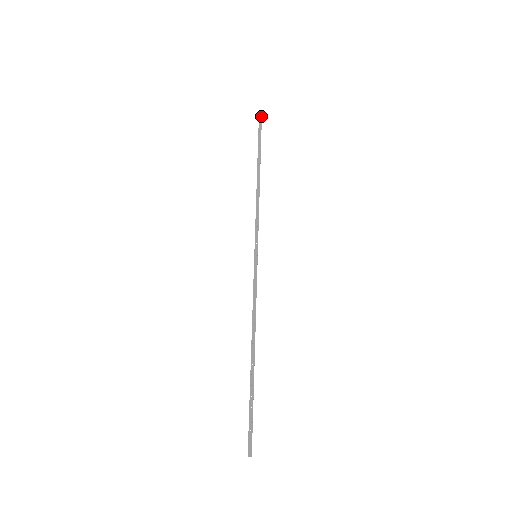
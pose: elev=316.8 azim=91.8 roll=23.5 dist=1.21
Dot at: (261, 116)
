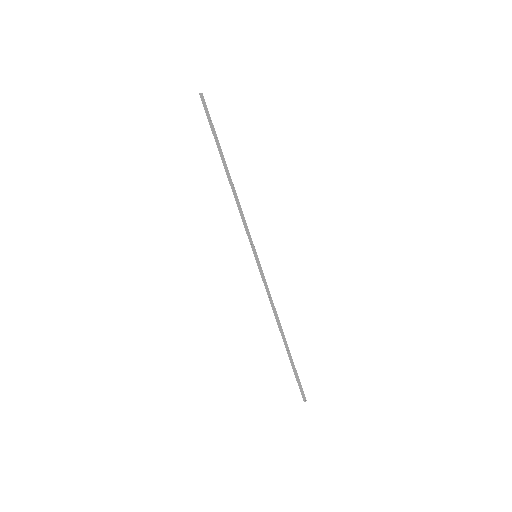
Dot at: (204, 100)
